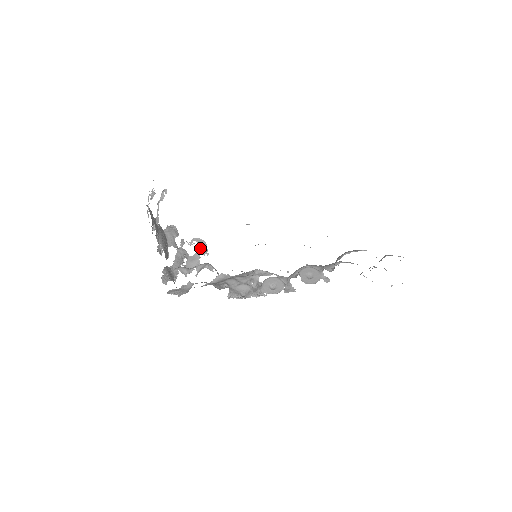
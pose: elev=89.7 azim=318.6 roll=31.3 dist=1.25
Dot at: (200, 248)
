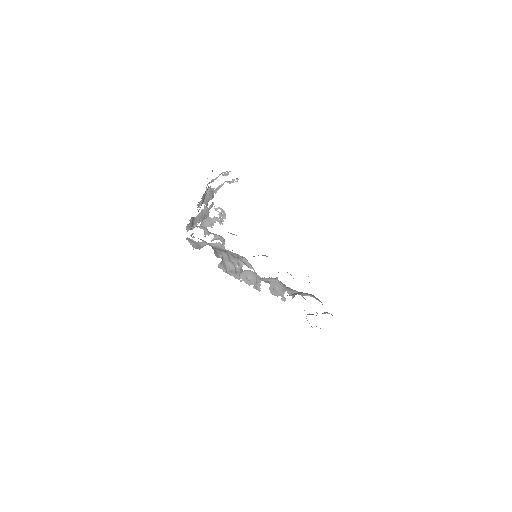
Dot at: (220, 217)
